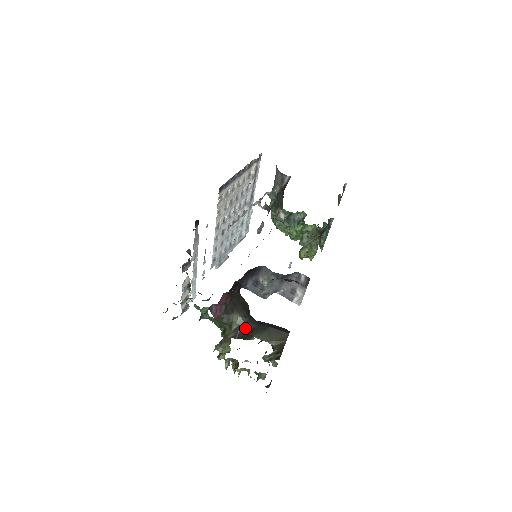
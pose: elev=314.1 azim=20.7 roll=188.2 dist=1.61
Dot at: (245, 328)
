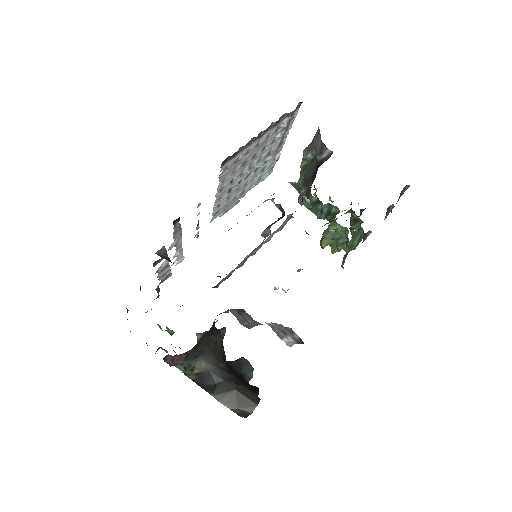
Dot at: (208, 378)
